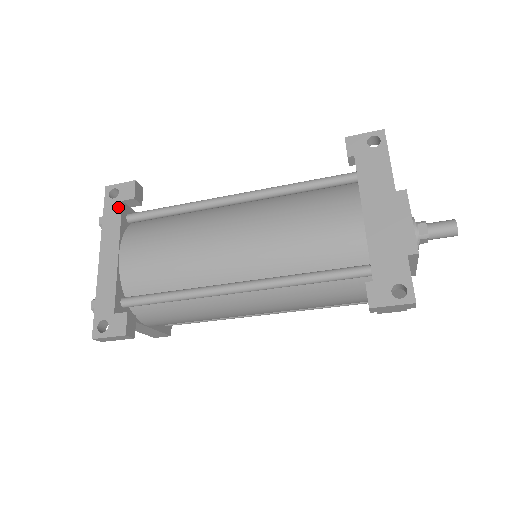
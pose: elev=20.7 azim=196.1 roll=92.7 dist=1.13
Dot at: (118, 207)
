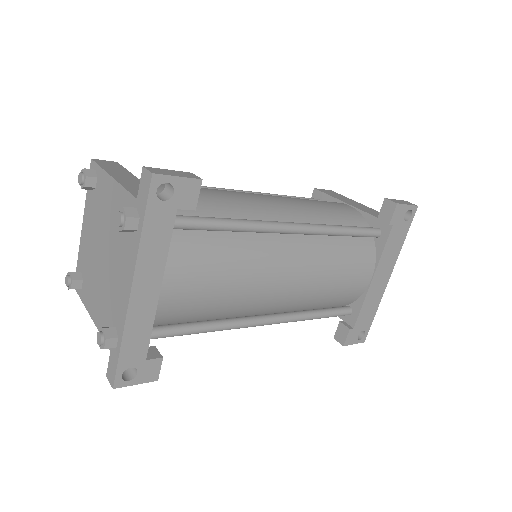
Dot at: (170, 218)
